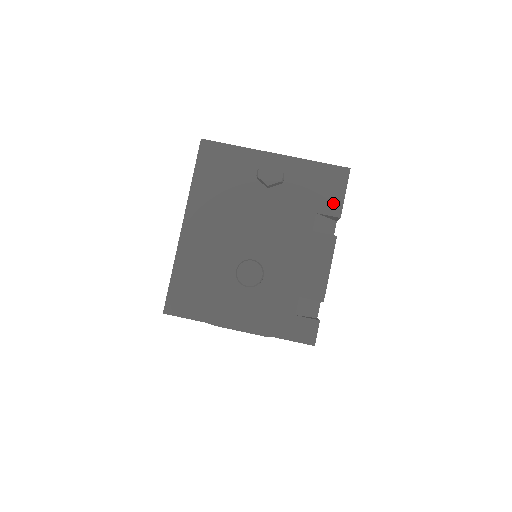
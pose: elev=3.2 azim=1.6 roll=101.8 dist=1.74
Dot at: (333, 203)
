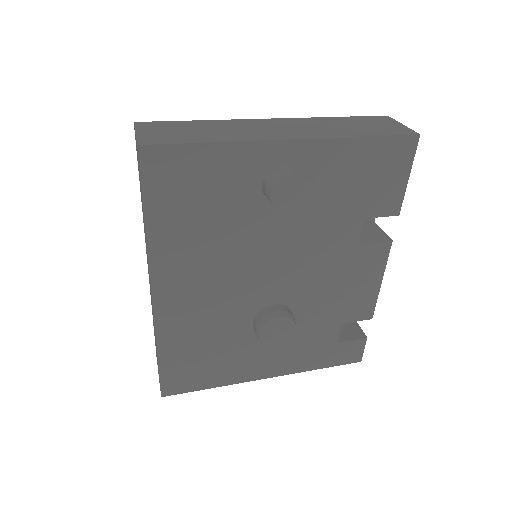
Dot at: (389, 197)
